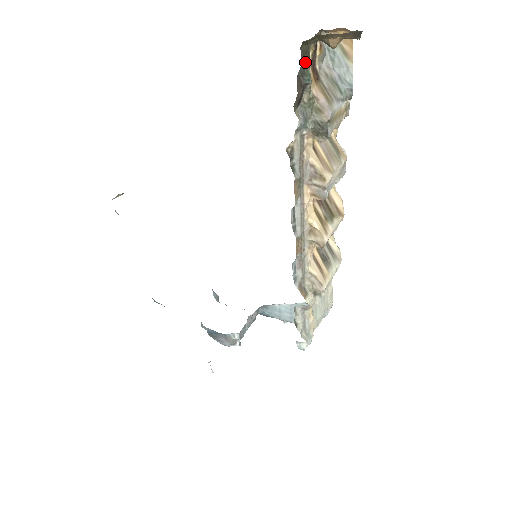
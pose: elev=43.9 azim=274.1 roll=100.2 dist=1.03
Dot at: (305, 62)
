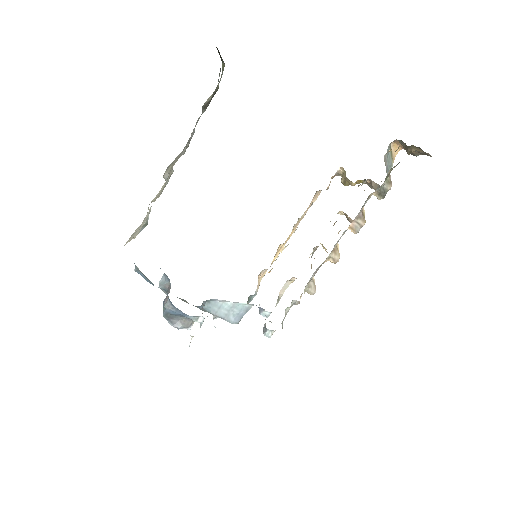
Dot at: occluded
